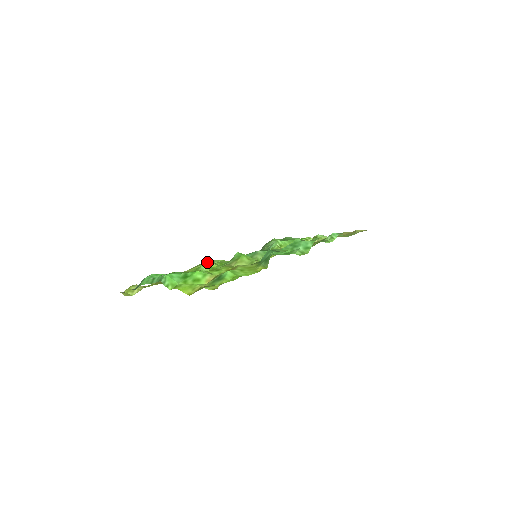
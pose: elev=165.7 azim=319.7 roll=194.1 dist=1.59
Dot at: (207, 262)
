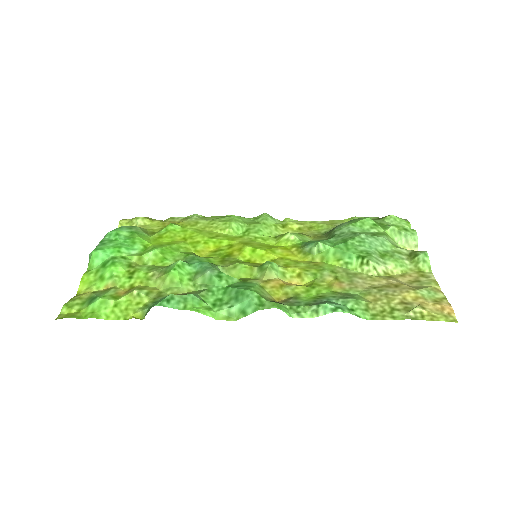
Dot at: (230, 222)
